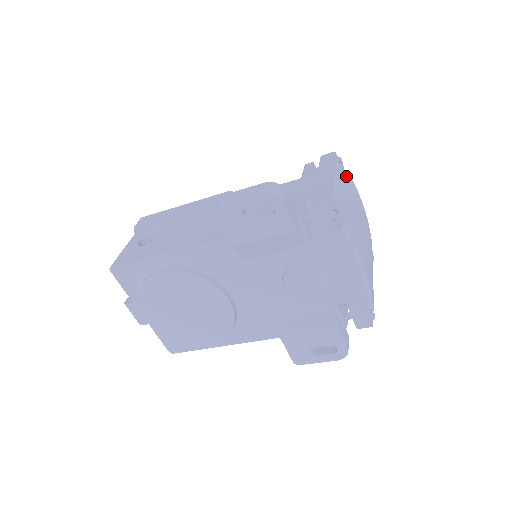
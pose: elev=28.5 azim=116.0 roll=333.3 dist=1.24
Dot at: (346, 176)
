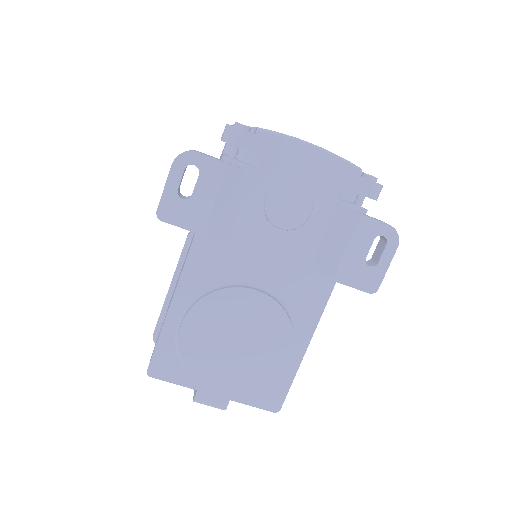
Dot at: occluded
